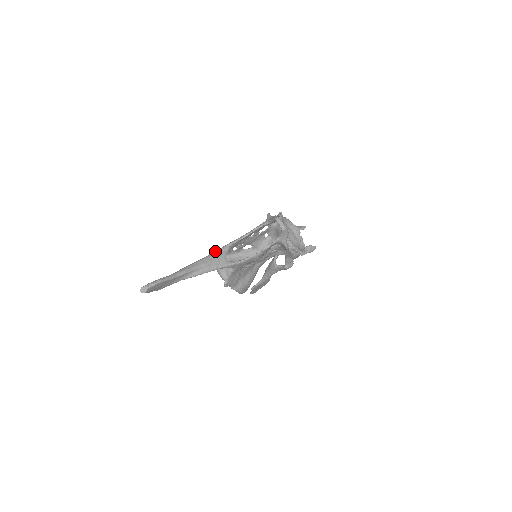
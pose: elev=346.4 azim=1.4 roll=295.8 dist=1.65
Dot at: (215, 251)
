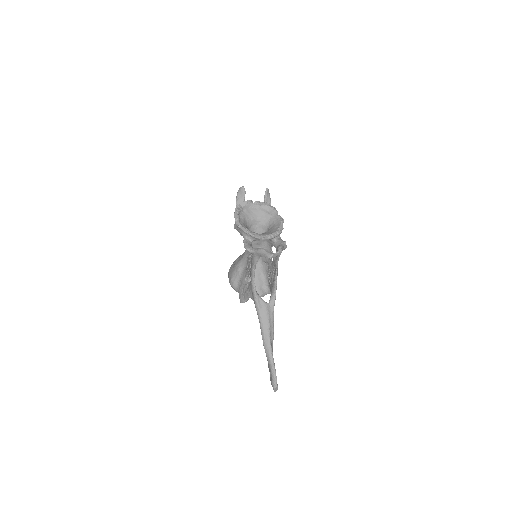
Dot at: (257, 311)
